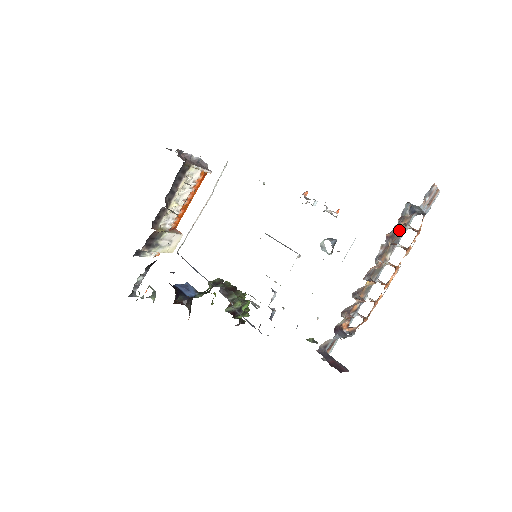
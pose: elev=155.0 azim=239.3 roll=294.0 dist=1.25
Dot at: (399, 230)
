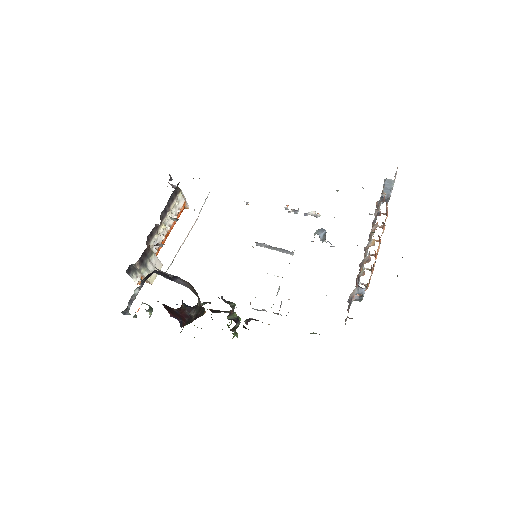
Dot at: occluded
